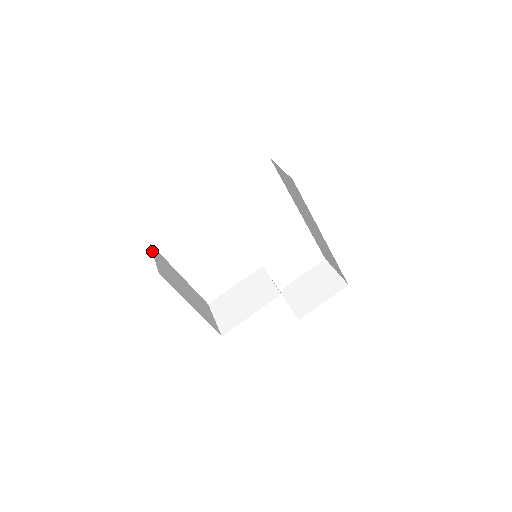
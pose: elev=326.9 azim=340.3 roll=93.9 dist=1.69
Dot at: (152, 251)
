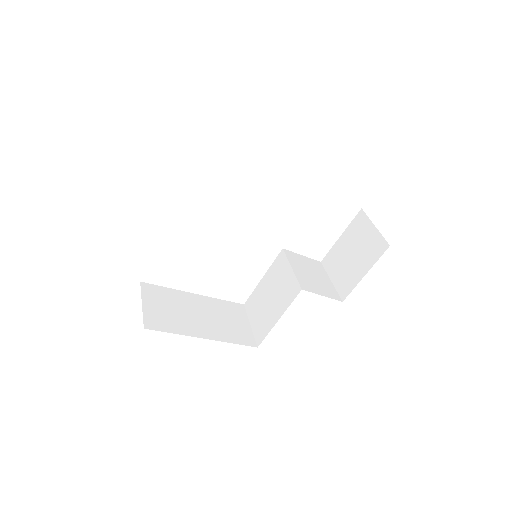
Dot at: (141, 295)
